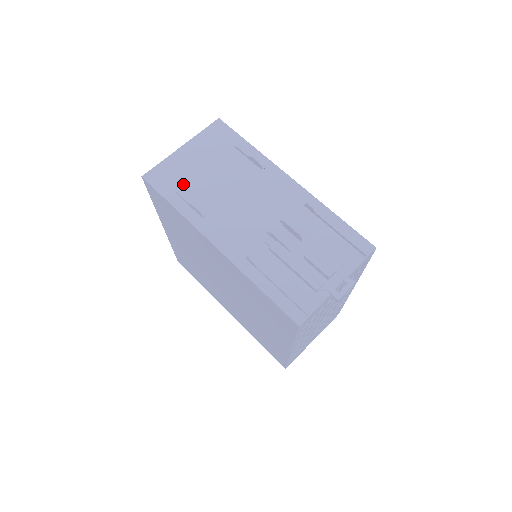
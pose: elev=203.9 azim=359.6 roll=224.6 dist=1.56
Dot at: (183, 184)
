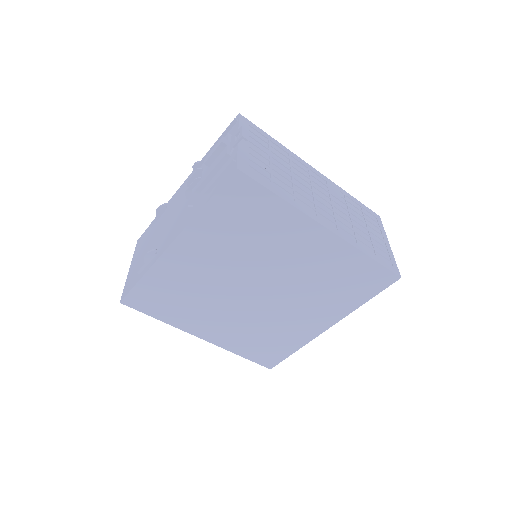
Dot at: occluded
